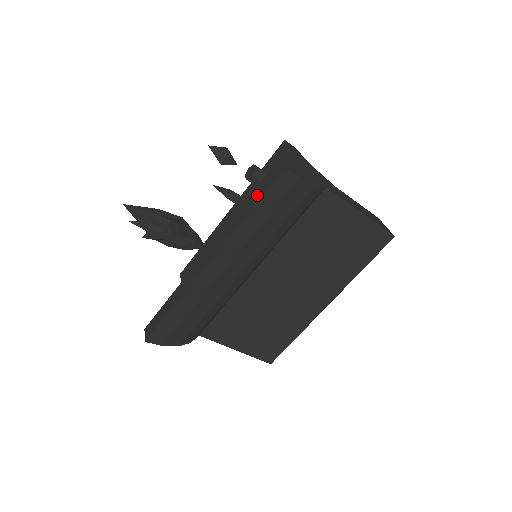
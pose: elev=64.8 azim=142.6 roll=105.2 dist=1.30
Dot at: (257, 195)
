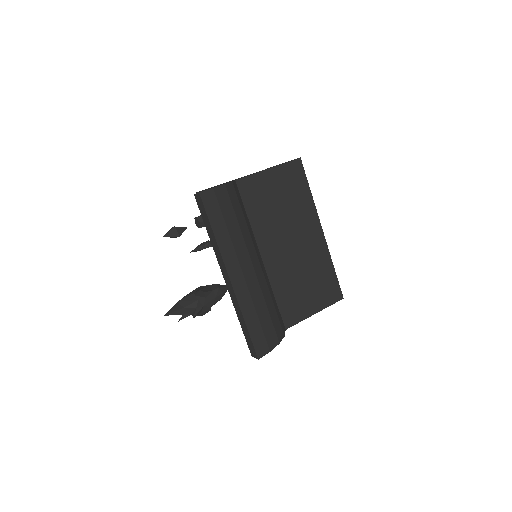
Dot at: (206, 221)
